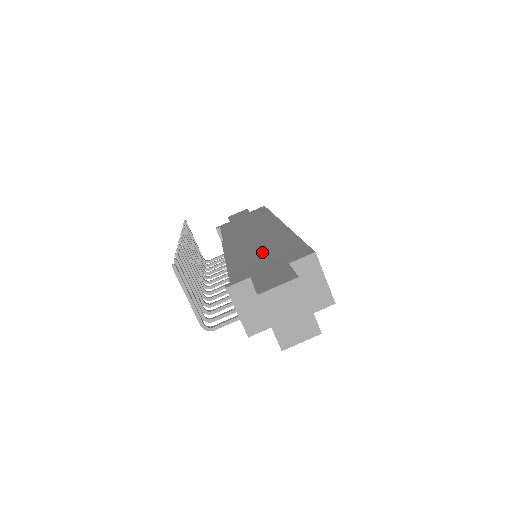
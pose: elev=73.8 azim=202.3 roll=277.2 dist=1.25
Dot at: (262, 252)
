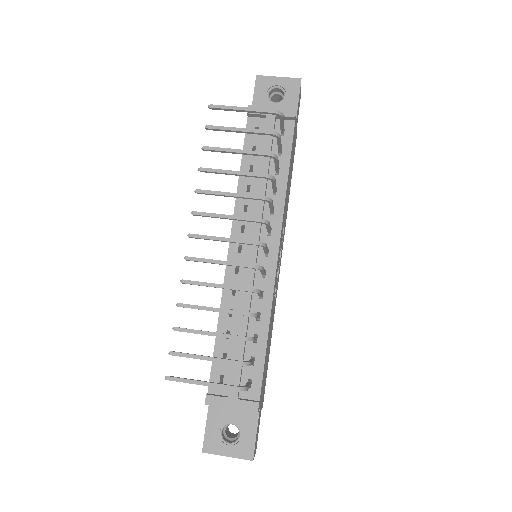
Dot at: occluded
